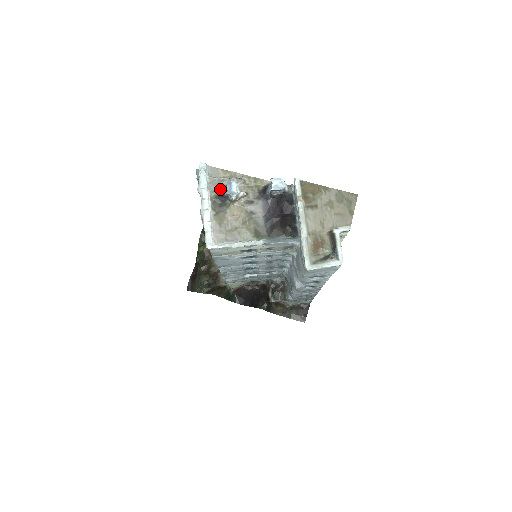
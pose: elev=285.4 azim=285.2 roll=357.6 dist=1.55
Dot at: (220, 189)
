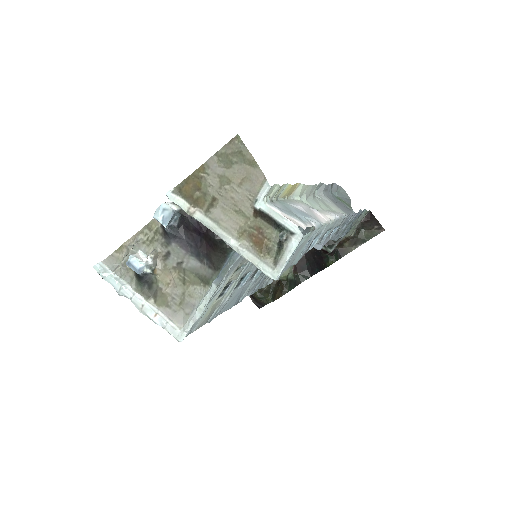
Dot at: (133, 272)
